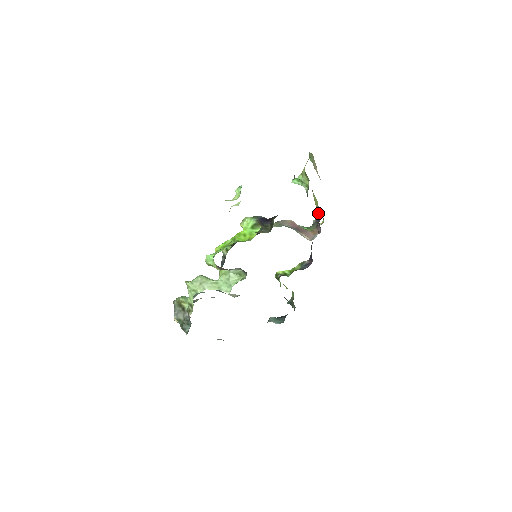
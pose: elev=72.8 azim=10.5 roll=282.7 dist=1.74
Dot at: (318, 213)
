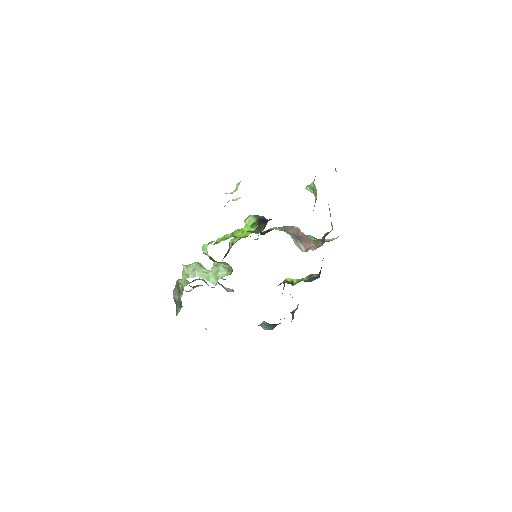
Dot at: (332, 226)
